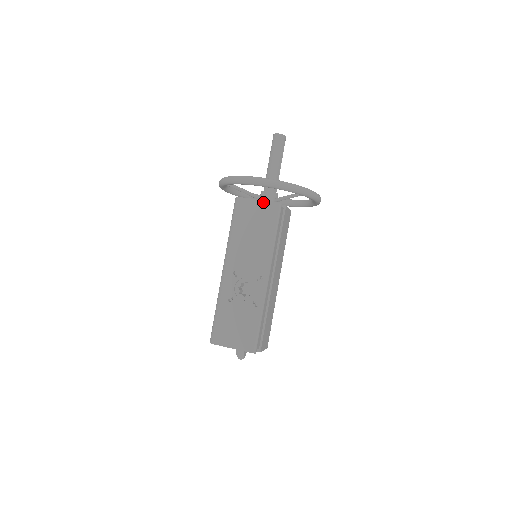
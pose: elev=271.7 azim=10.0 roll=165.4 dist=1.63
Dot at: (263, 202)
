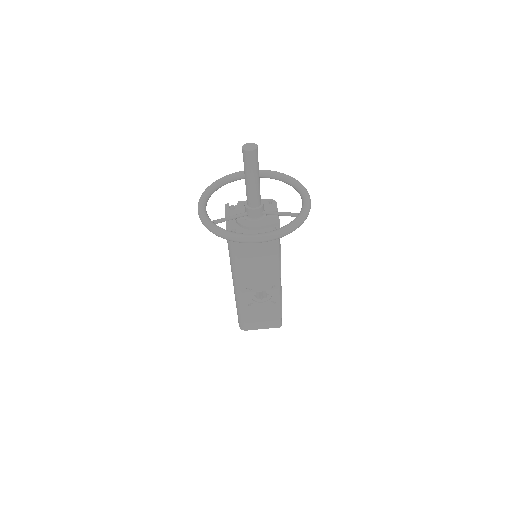
Dot at: occluded
